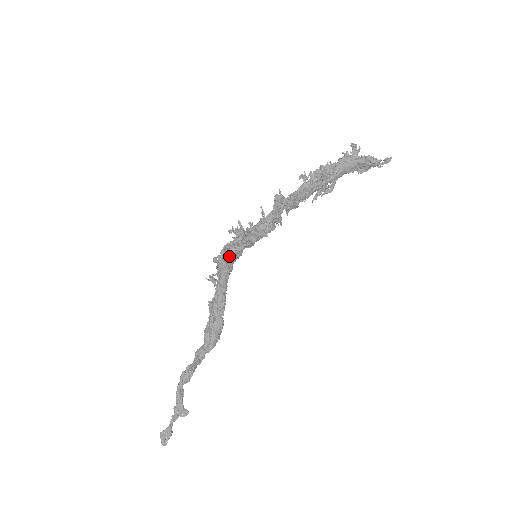
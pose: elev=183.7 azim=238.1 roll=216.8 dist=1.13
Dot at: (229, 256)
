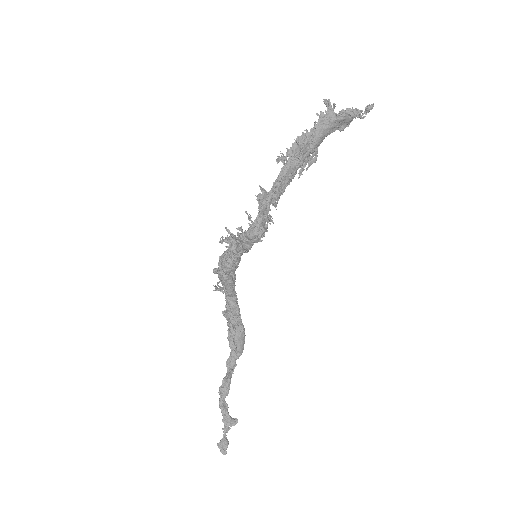
Dot at: (228, 268)
